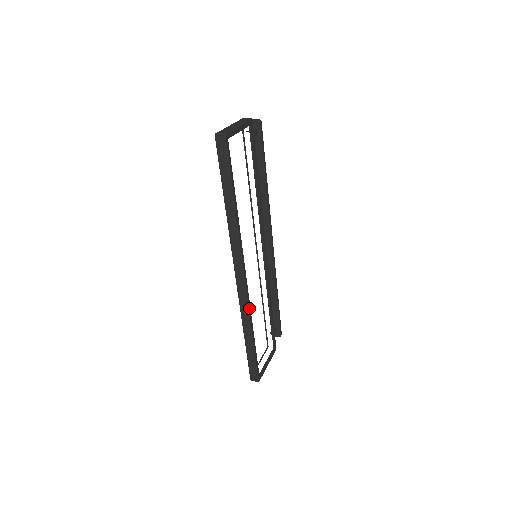
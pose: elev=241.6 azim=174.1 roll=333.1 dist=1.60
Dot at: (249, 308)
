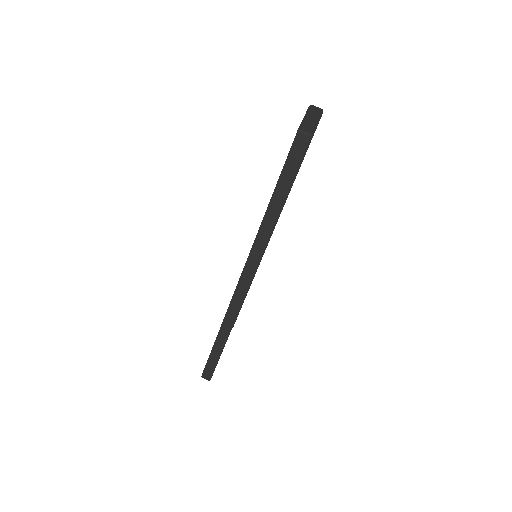
Dot at: (237, 315)
